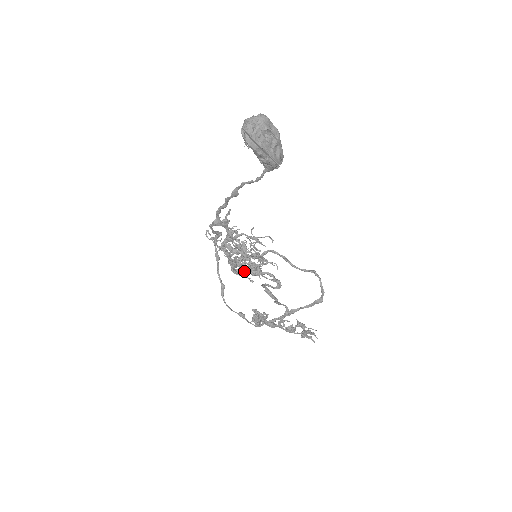
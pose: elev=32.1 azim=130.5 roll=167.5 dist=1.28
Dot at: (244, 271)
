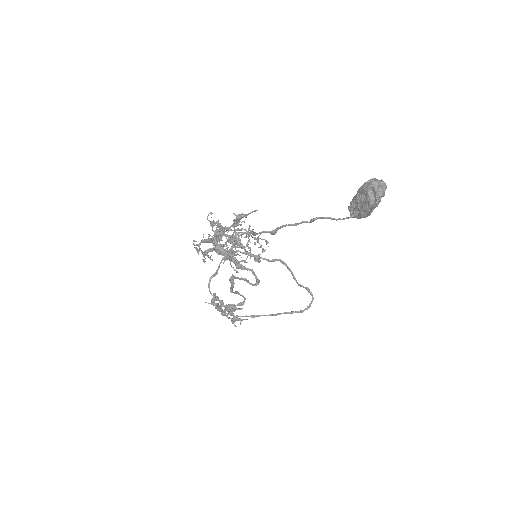
Dot at: occluded
